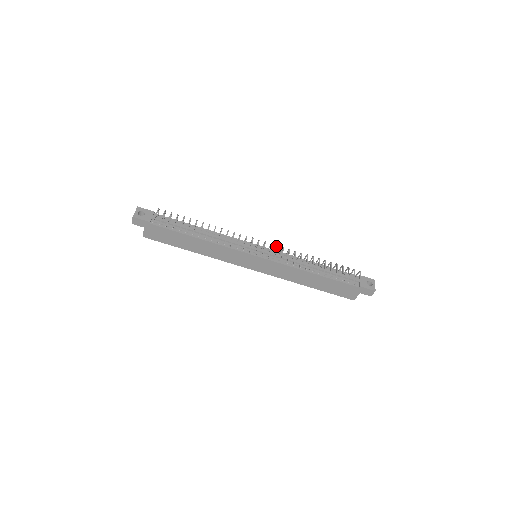
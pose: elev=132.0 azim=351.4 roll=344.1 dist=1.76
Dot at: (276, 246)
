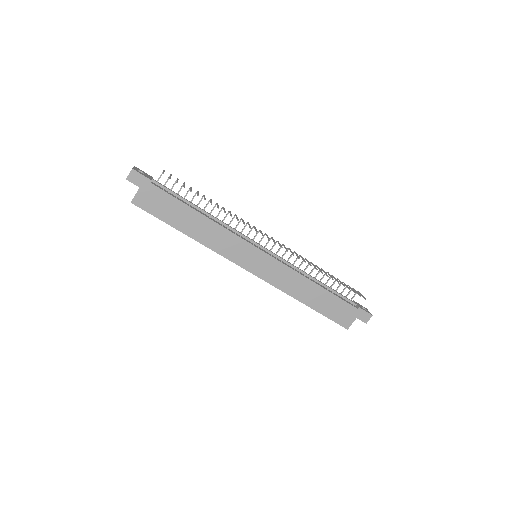
Dot at: occluded
